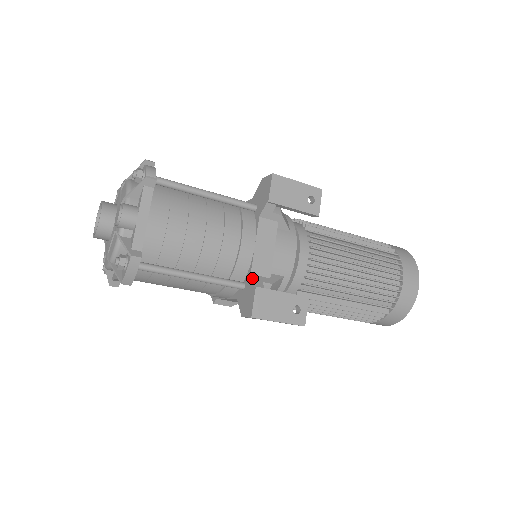
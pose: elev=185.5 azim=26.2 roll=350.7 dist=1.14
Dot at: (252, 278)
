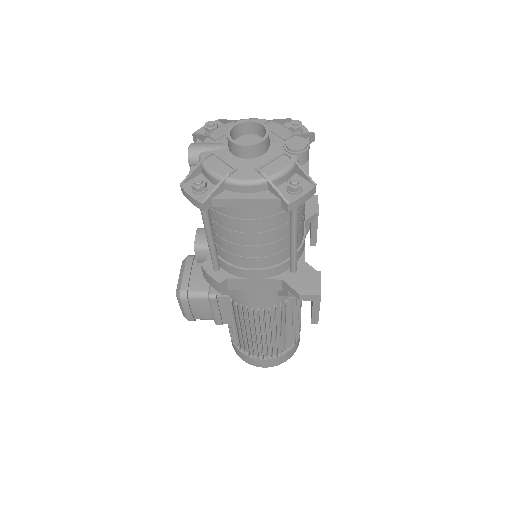
Dot at: (309, 265)
